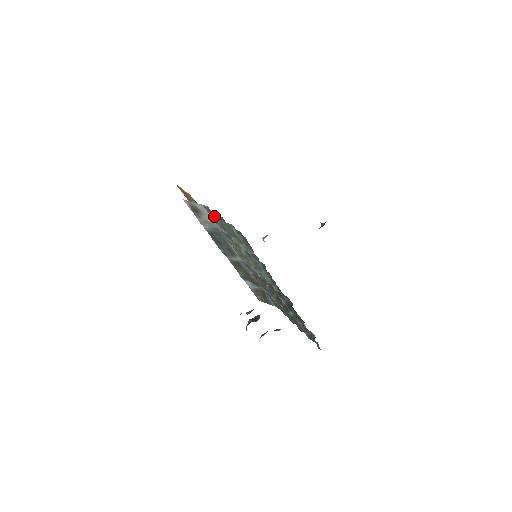
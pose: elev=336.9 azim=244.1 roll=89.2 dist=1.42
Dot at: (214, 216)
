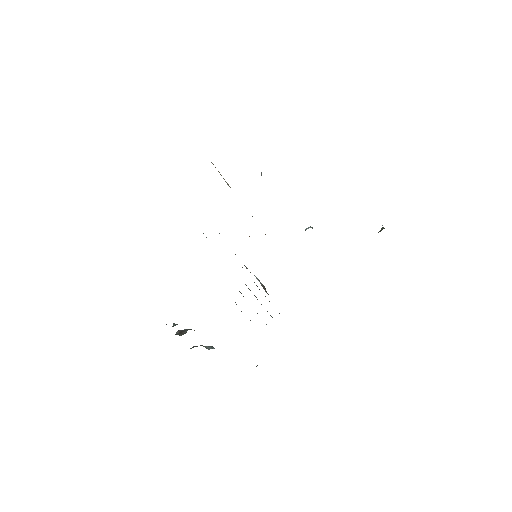
Dot at: occluded
